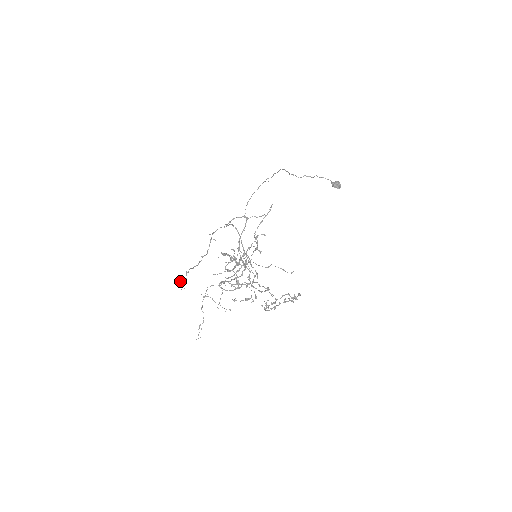
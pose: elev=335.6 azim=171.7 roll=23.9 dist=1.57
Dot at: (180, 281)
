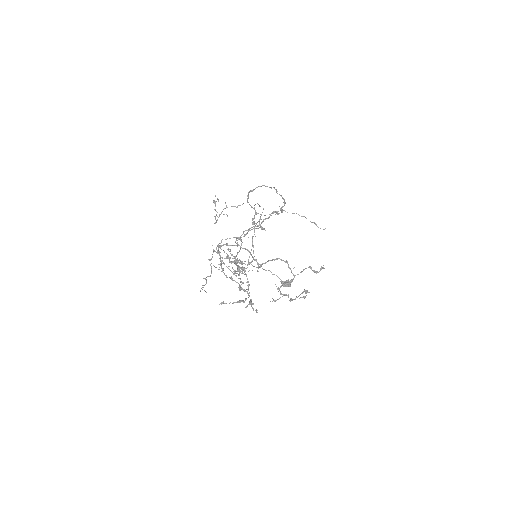
Dot at: occluded
